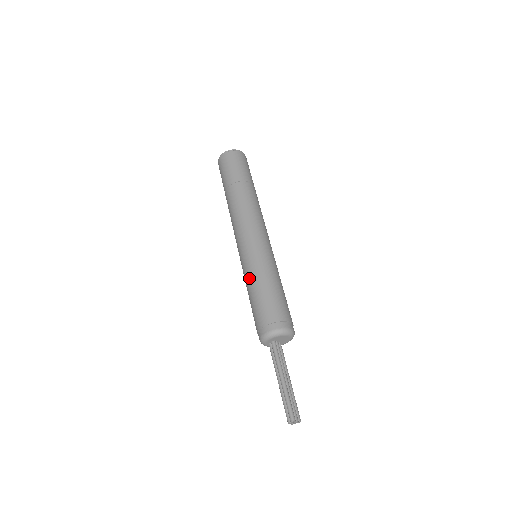
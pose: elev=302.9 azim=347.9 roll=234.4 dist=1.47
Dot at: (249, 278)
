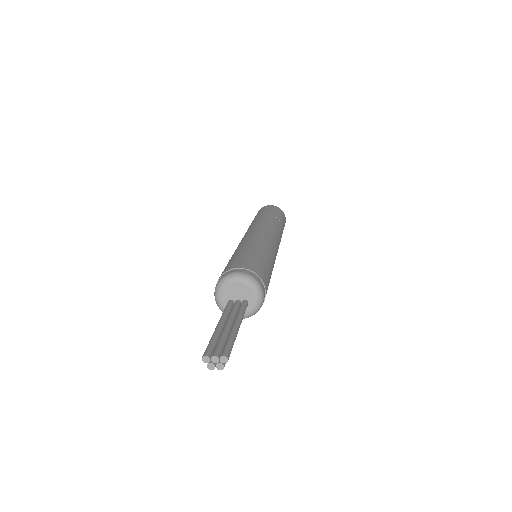
Dot at: occluded
